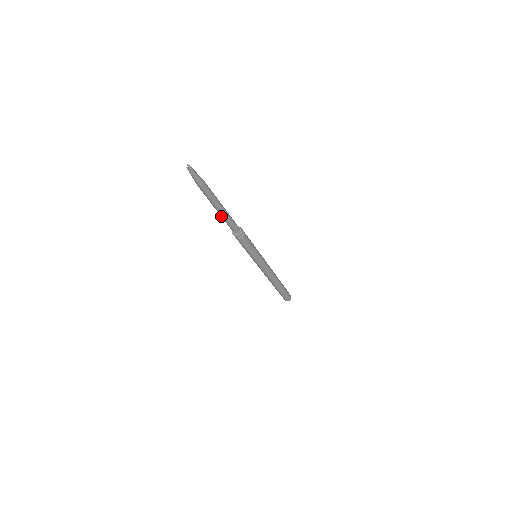
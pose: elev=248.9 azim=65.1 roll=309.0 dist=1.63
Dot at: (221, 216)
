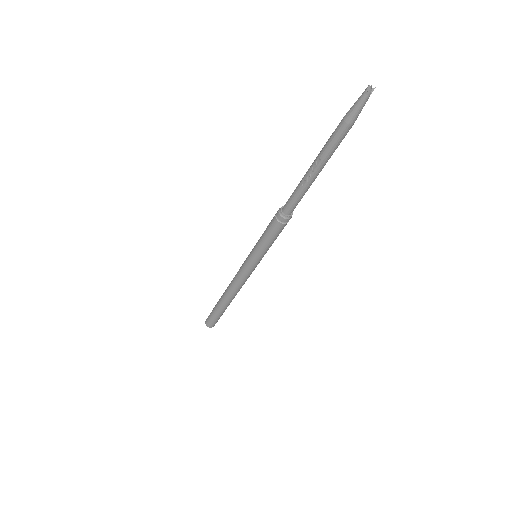
Dot at: (303, 180)
